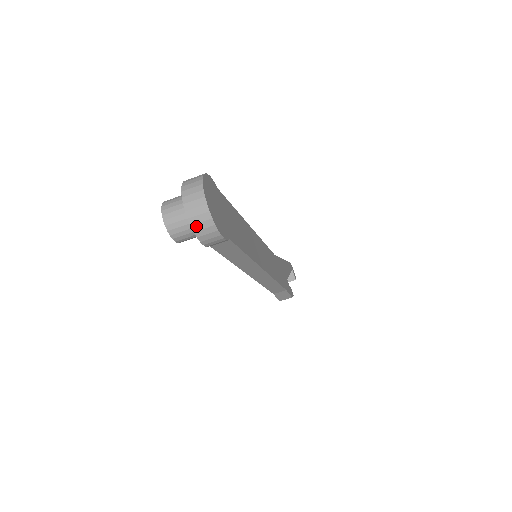
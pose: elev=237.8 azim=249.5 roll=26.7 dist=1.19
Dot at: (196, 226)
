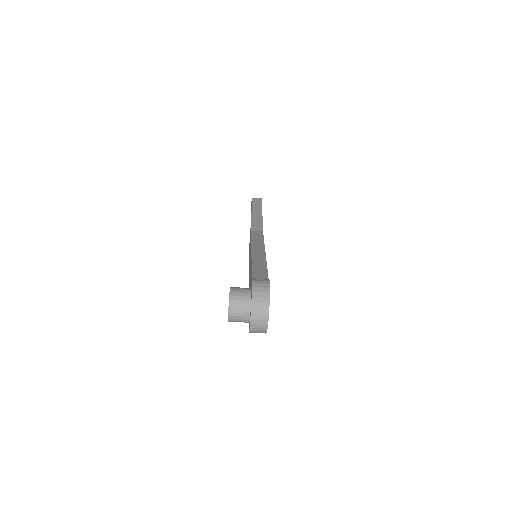
Dot at: (253, 331)
